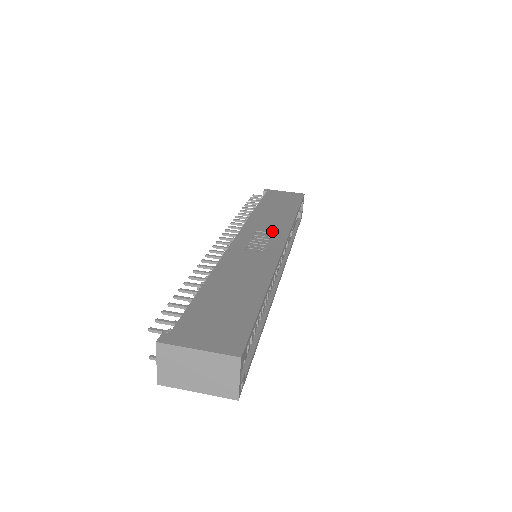
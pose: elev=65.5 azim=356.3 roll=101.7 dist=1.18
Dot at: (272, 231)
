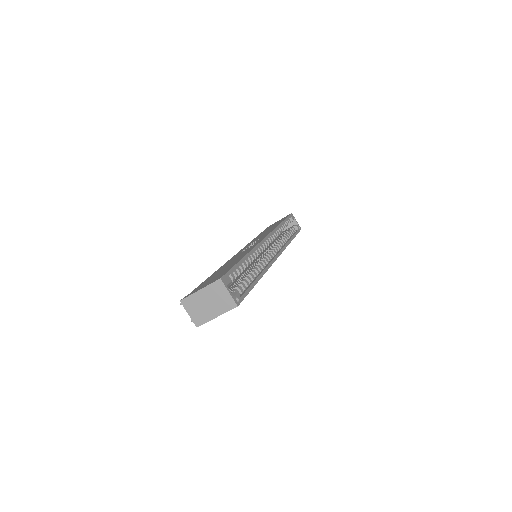
Dot at: occluded
